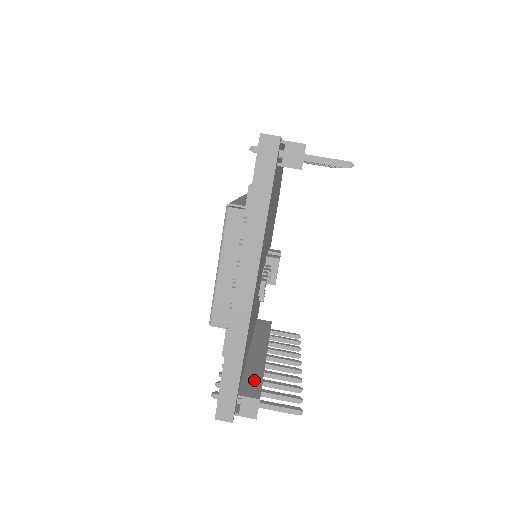
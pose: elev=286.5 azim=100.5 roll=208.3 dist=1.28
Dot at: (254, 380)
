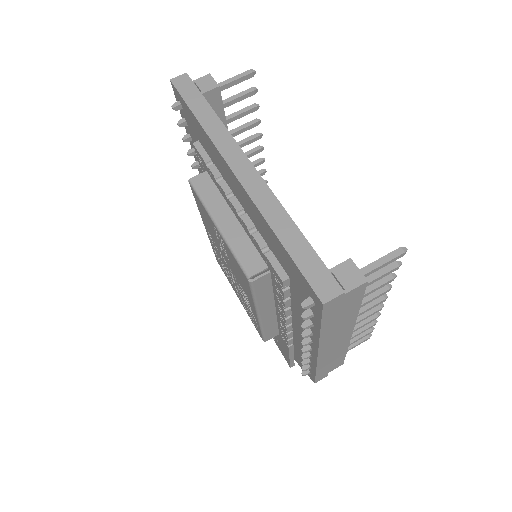
Dot at: occluded
